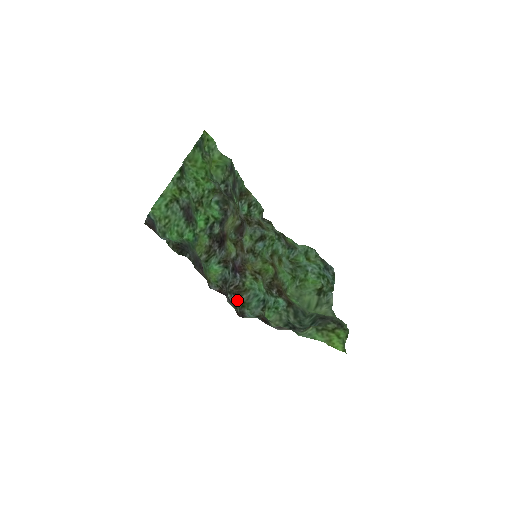
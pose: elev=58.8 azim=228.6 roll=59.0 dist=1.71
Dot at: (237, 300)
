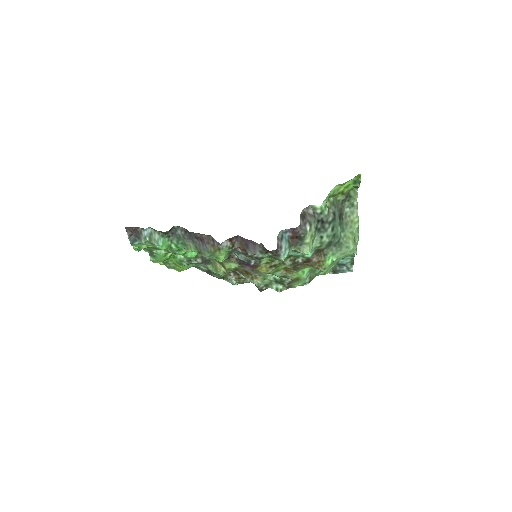
Dot at: (263, 257)
